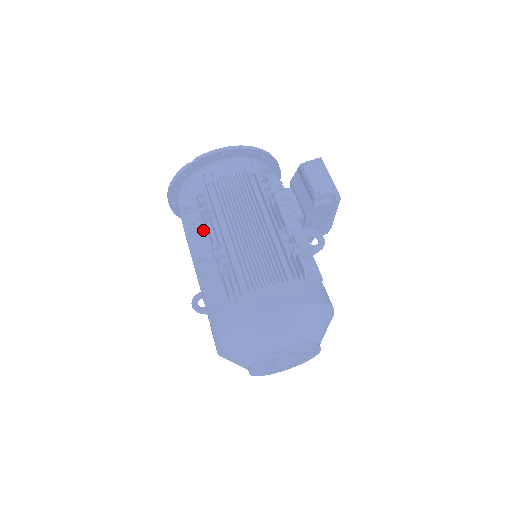
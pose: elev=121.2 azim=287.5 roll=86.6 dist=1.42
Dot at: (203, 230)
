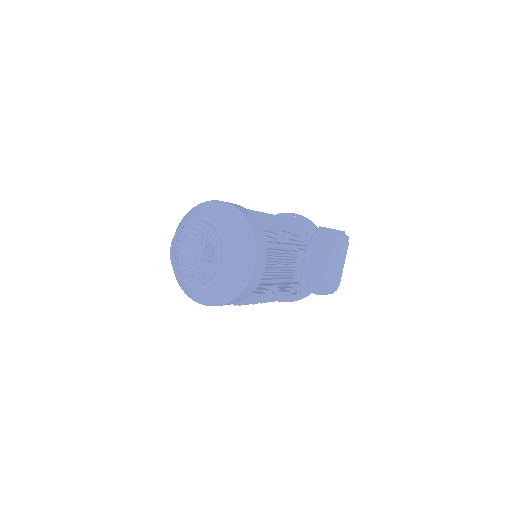
Dot at: occluded
